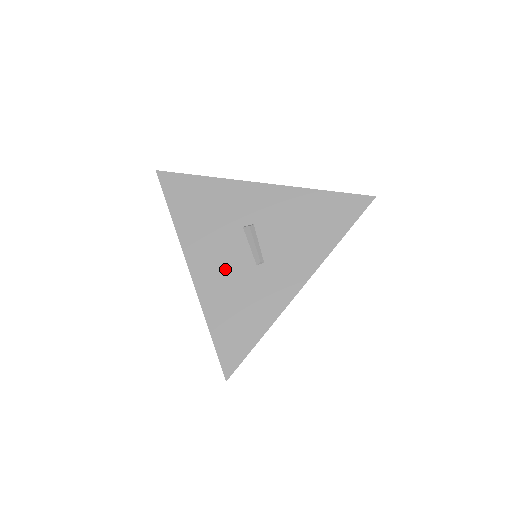
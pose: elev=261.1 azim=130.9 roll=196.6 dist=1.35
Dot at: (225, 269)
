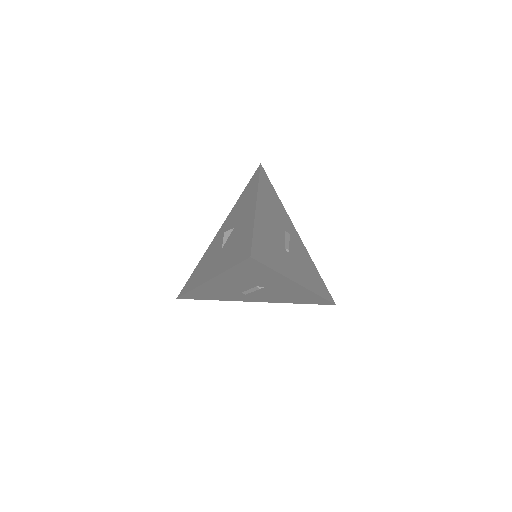
Dot at: (272, 228)
